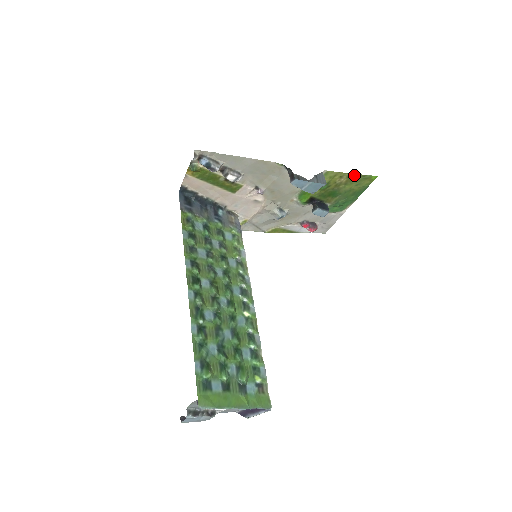
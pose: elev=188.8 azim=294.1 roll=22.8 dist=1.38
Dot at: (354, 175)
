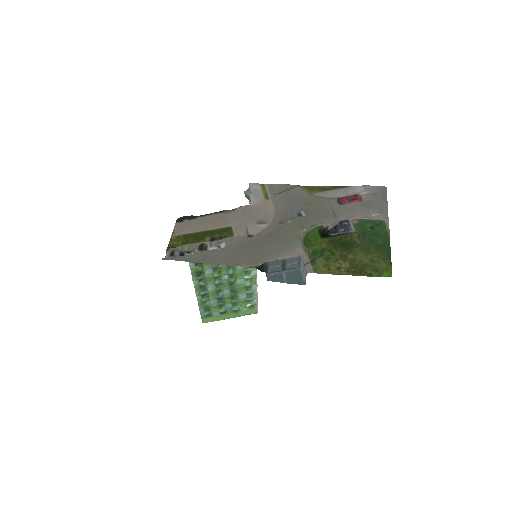
Dot at: (355, 273)
